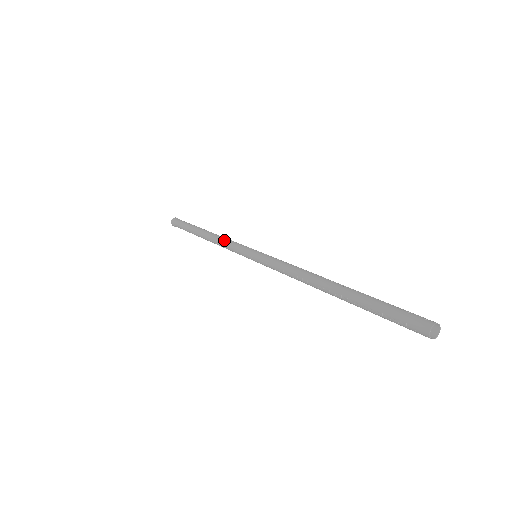
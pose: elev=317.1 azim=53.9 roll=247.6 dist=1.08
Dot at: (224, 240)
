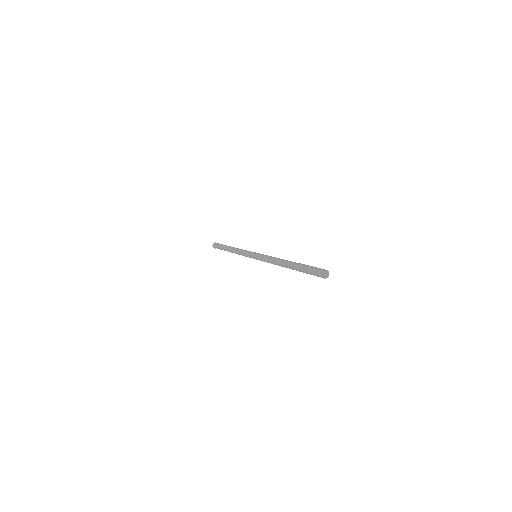
Dot at: (239, 253)
